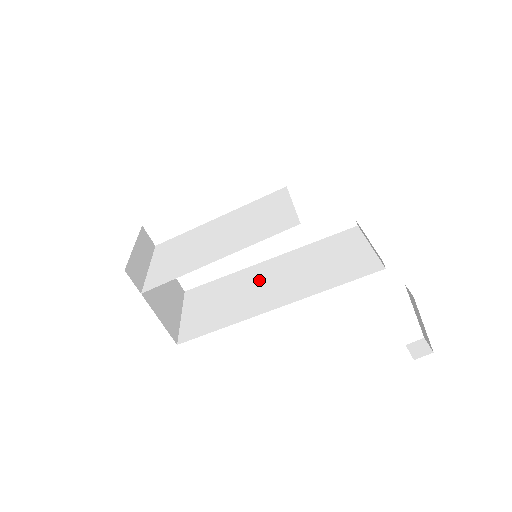
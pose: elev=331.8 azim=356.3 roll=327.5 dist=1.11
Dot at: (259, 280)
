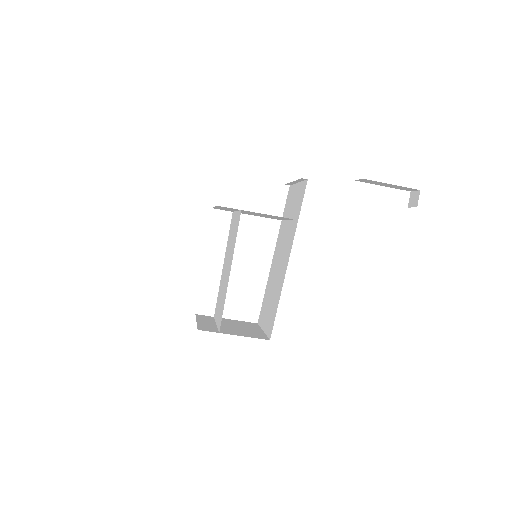
Dot at: (276, 267)
